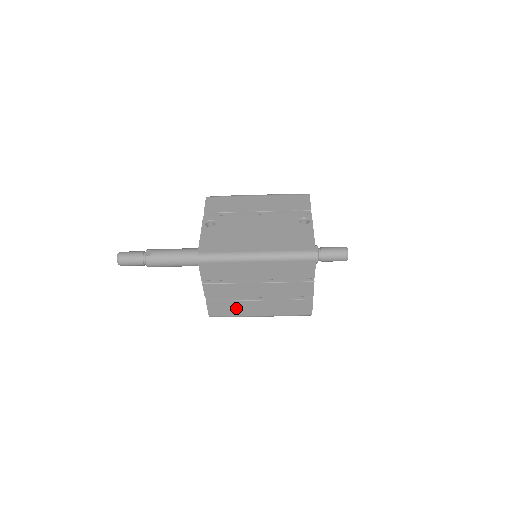
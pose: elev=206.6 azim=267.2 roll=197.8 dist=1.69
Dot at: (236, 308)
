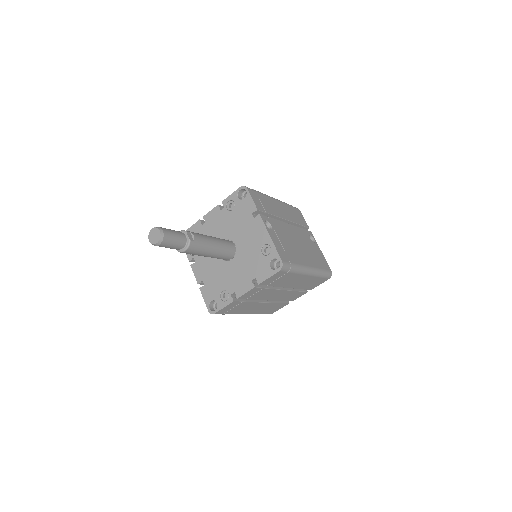
Dot at: (242, 308)
